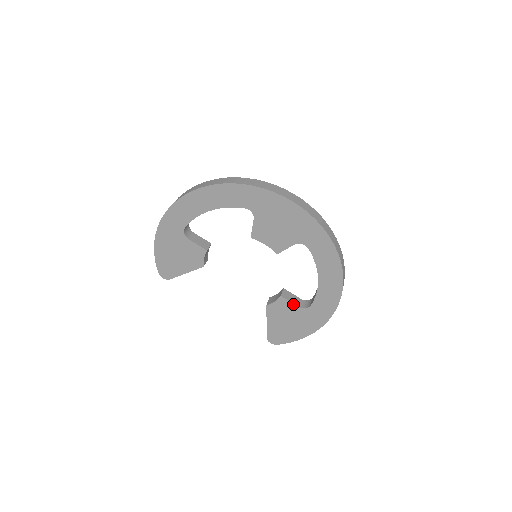
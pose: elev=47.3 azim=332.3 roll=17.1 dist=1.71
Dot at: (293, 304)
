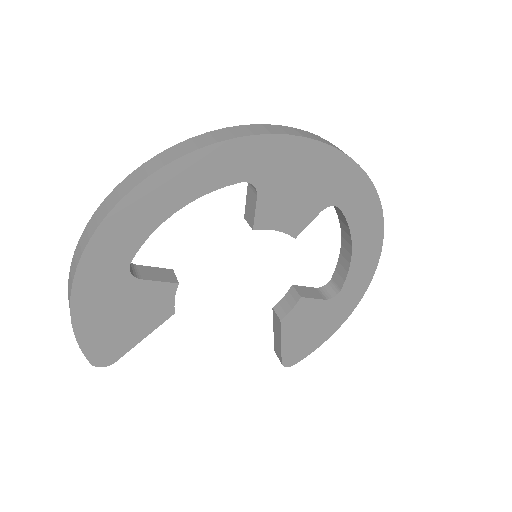
Dot at: (317, 300)
